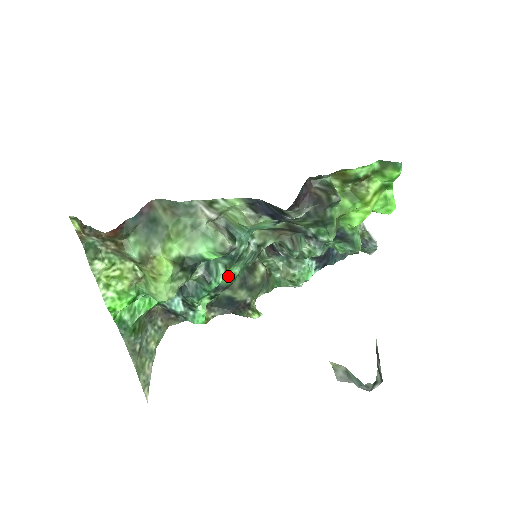
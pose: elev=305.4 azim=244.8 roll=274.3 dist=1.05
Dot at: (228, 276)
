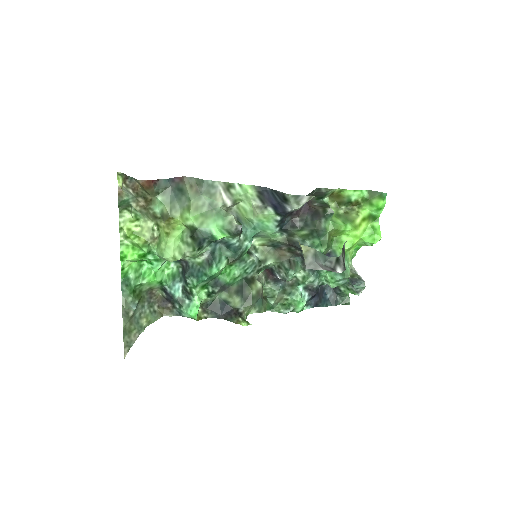
Dot at: (228, 274)
